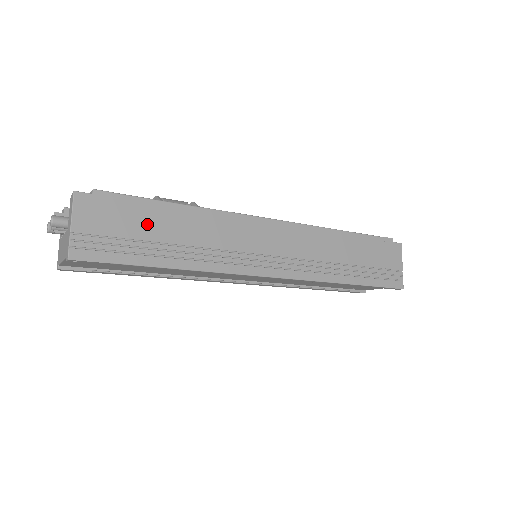
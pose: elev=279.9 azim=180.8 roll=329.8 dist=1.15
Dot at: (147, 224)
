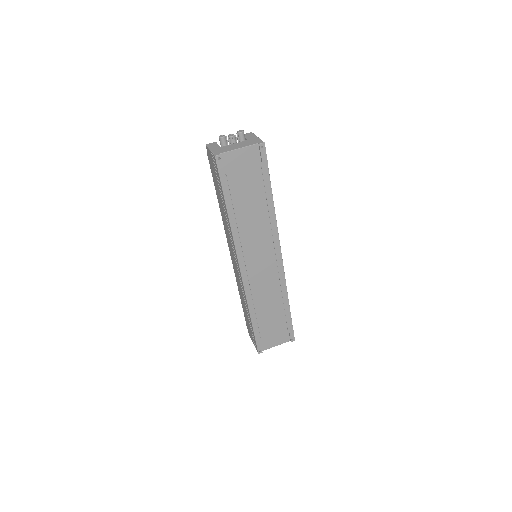
Dot at: occluded
